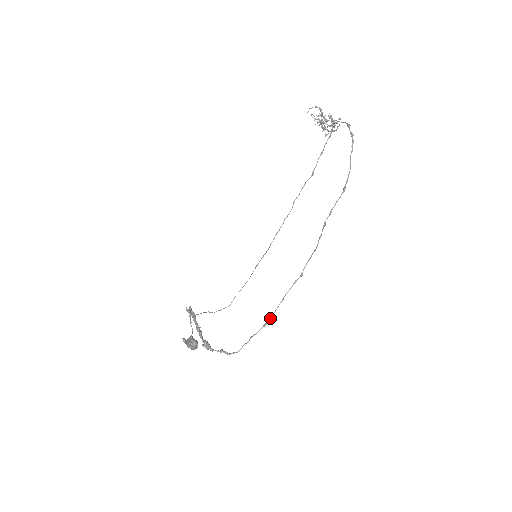
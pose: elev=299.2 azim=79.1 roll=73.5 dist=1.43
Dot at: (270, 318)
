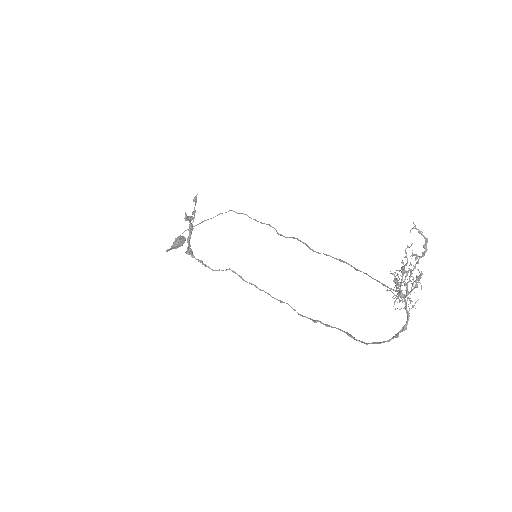
Dot at: occluded
